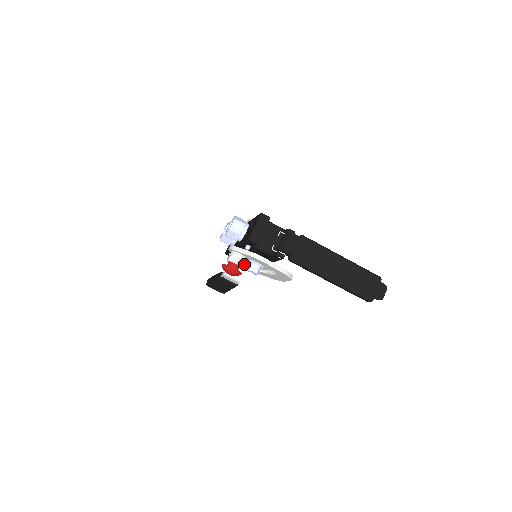
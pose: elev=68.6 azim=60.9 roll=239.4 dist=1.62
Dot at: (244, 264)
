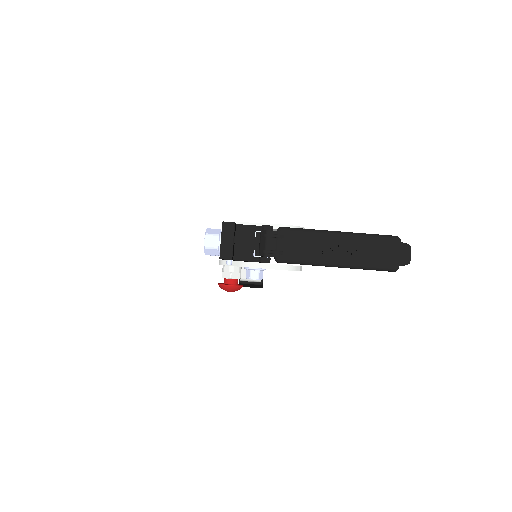
Dot at: occluded
